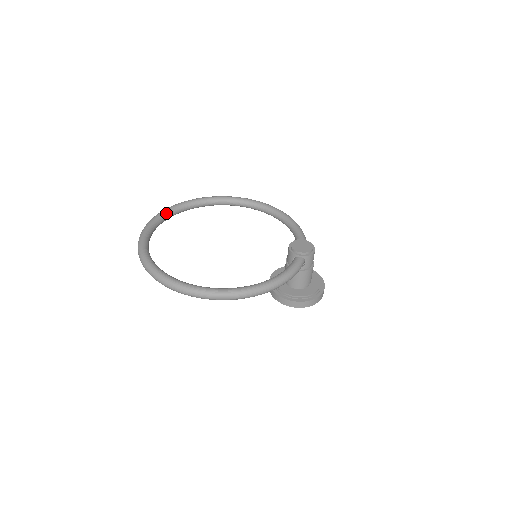
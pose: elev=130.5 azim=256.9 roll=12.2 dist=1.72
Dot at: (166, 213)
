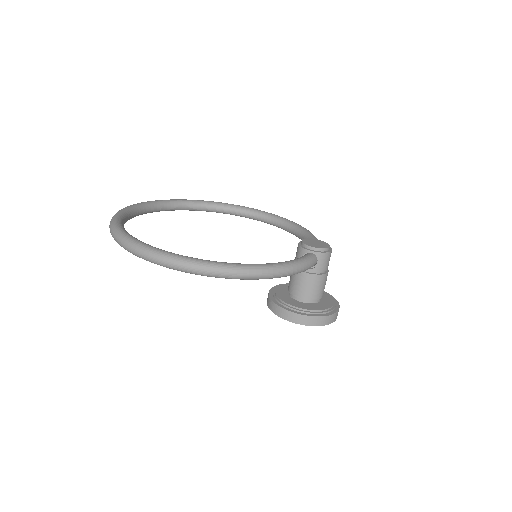
Dot at: (157, 203)
